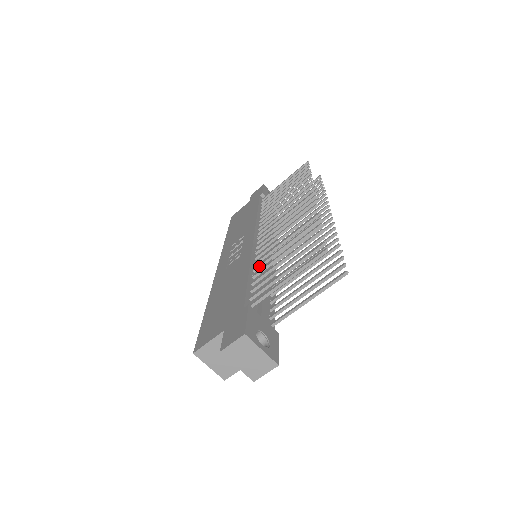
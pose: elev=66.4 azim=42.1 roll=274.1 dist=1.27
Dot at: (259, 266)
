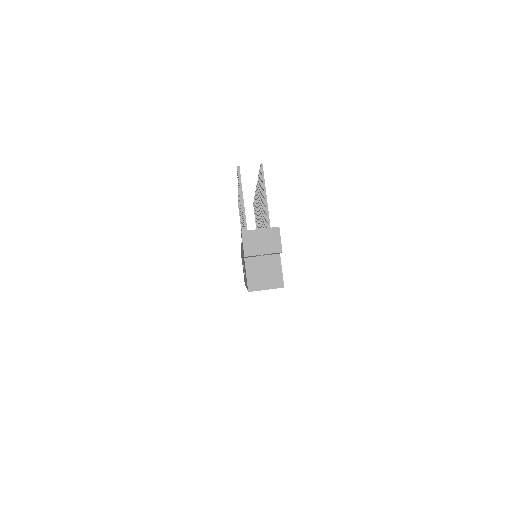
Dot at: occluded
